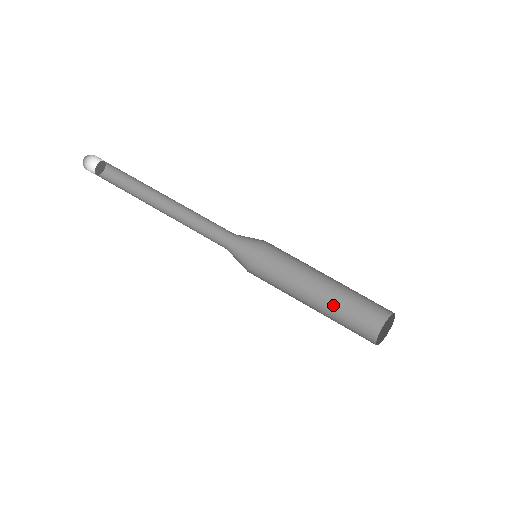
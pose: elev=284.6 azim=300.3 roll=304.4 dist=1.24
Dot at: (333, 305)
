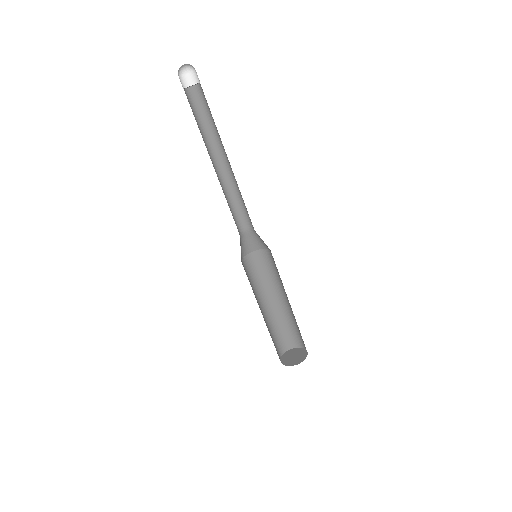
Dot at: (268, 322)
